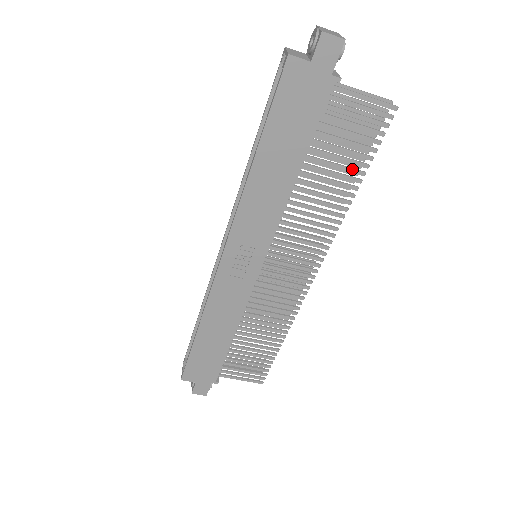
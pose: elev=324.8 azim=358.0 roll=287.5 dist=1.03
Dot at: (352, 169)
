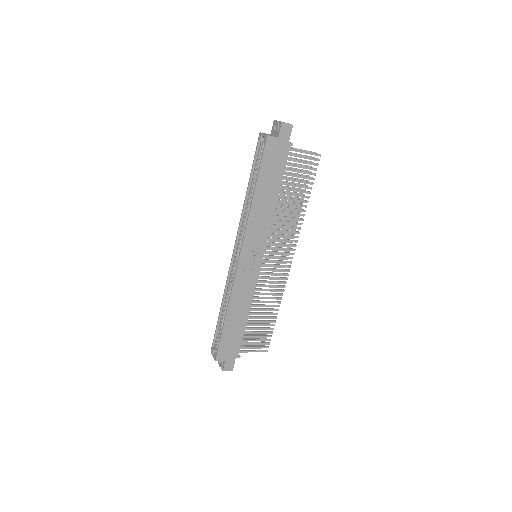
Dot at: (304, 191)
